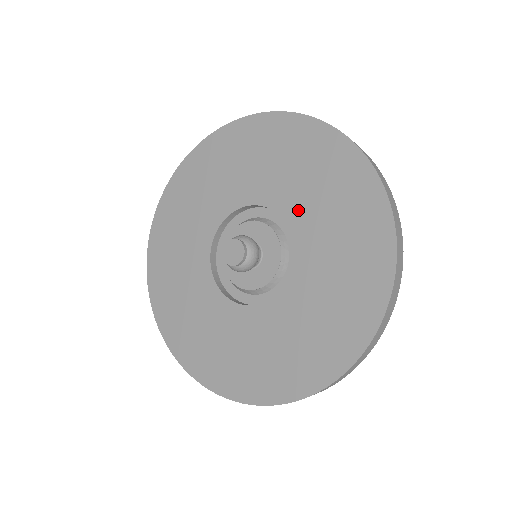
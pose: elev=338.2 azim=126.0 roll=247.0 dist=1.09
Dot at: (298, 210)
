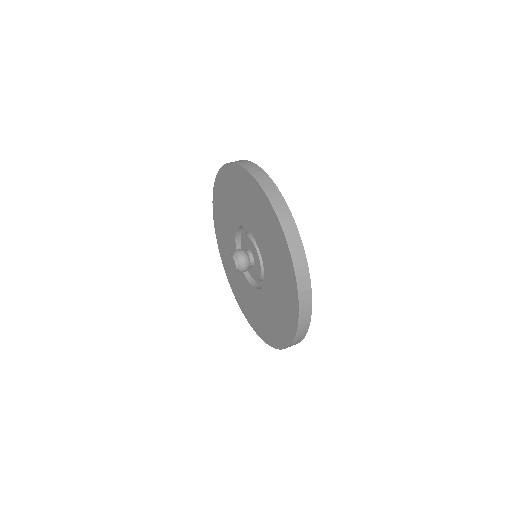
Dot at: (251, 224)
